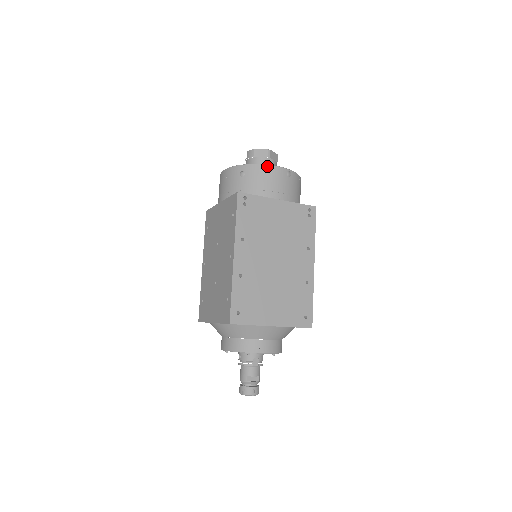
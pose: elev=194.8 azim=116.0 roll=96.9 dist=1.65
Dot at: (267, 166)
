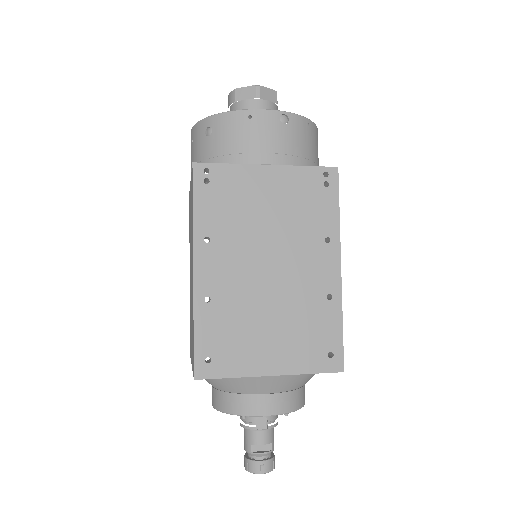
Dot at: (244, 112)
